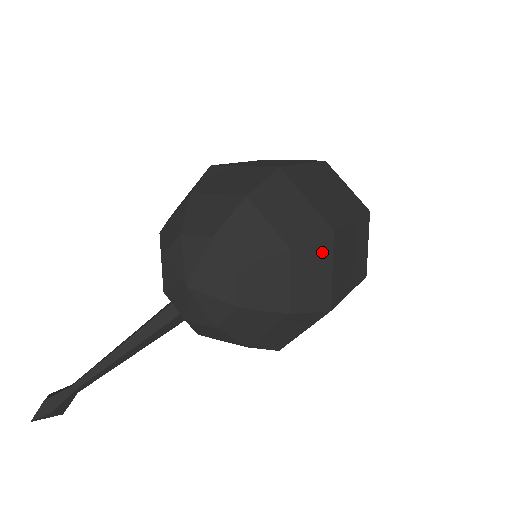
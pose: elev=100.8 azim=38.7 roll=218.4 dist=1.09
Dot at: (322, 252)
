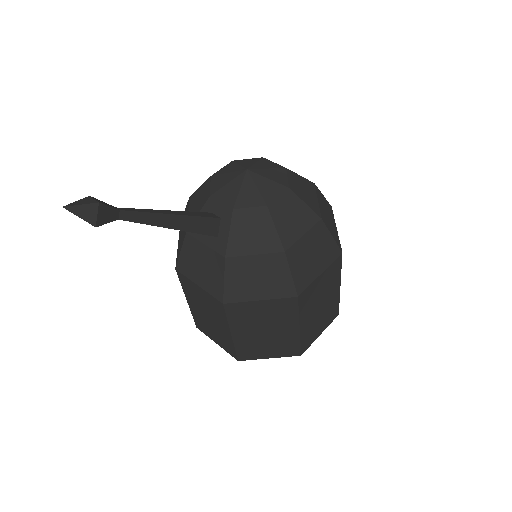
Dot at: (329, 209)
